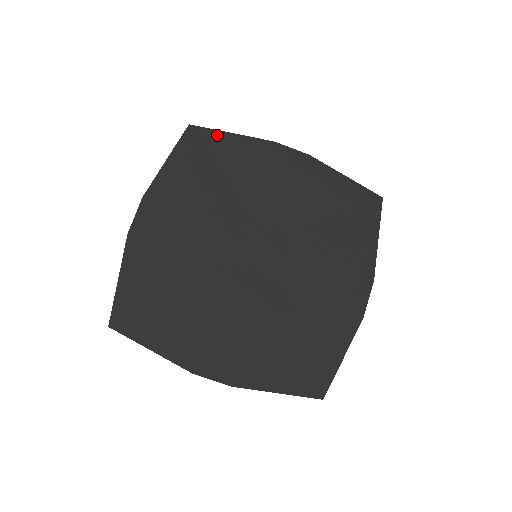
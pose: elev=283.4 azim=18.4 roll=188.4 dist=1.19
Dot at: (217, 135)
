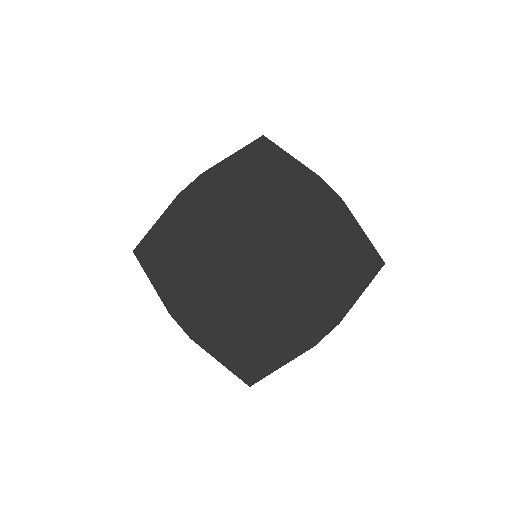
Dot at: (265, 154)
